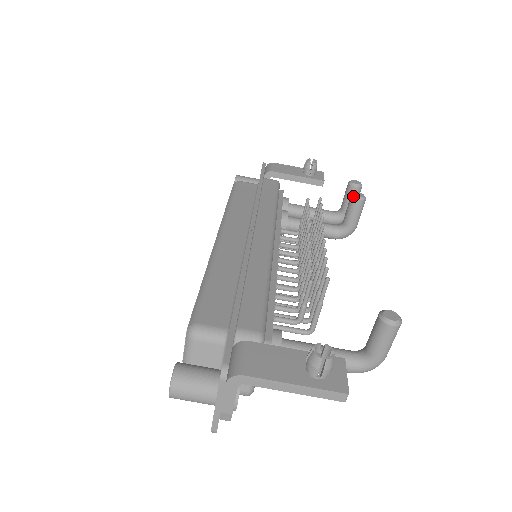
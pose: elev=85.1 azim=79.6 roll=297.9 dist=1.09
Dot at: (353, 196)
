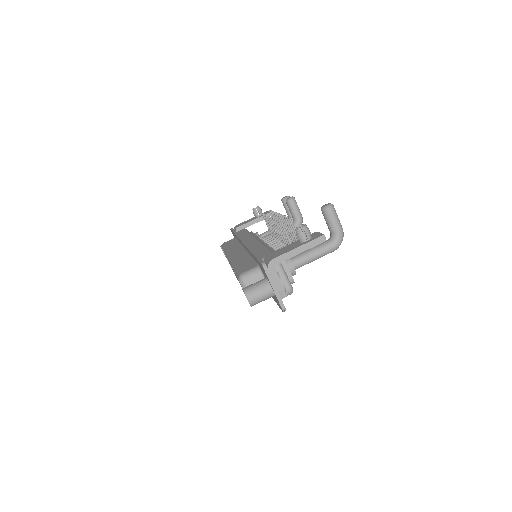
Dot at: (286, 200)
